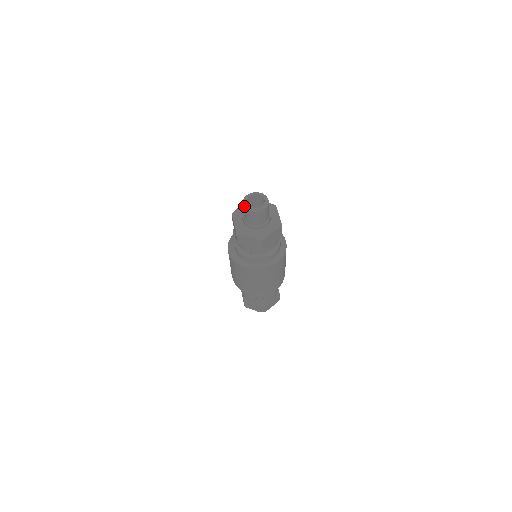
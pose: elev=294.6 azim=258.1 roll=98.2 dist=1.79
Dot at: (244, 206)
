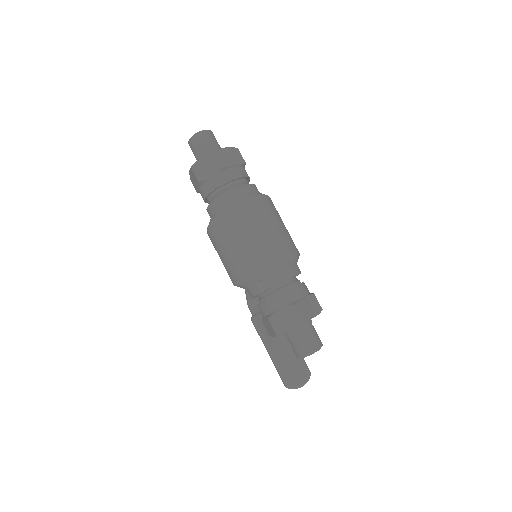
Dot at: occluded
